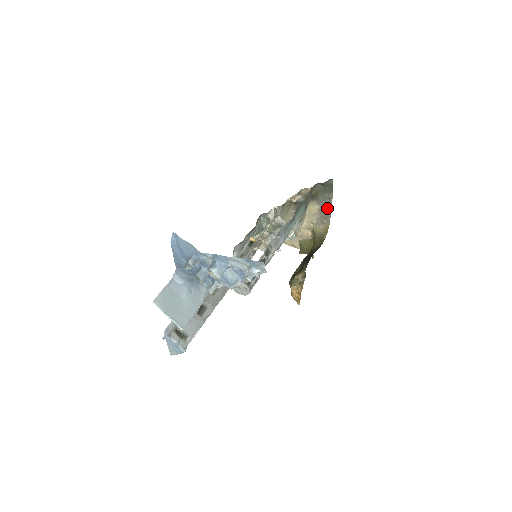
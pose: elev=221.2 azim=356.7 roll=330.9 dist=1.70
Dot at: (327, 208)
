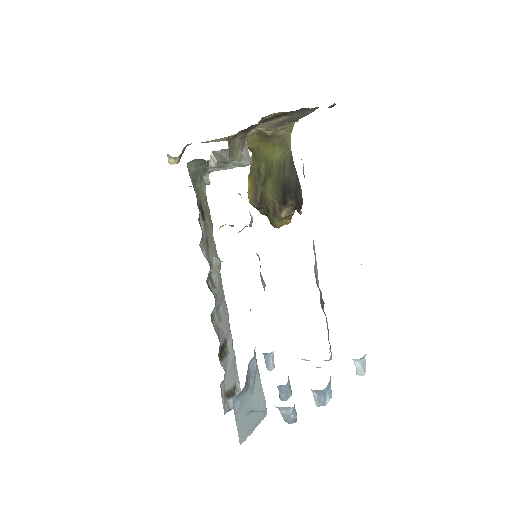
Dot at: (300, 116)
